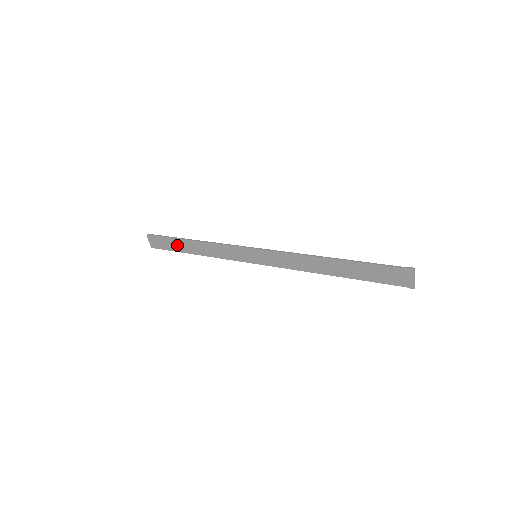
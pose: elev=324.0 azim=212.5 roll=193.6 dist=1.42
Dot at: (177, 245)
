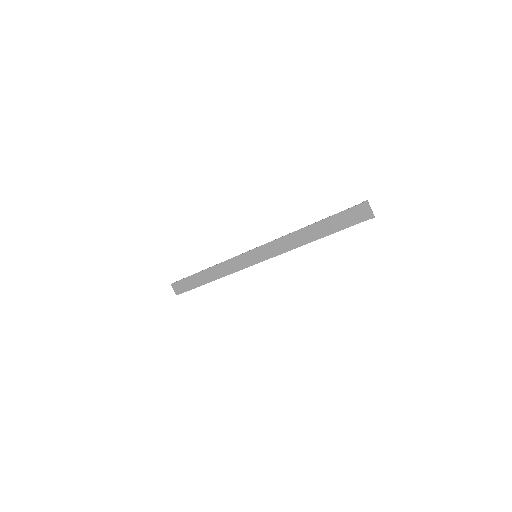
Dot at: (196, 281)
